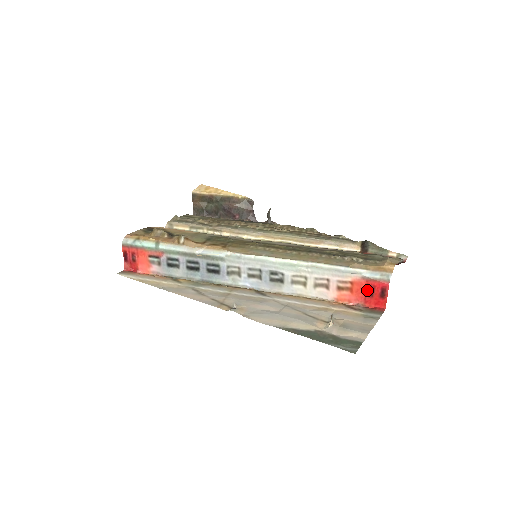
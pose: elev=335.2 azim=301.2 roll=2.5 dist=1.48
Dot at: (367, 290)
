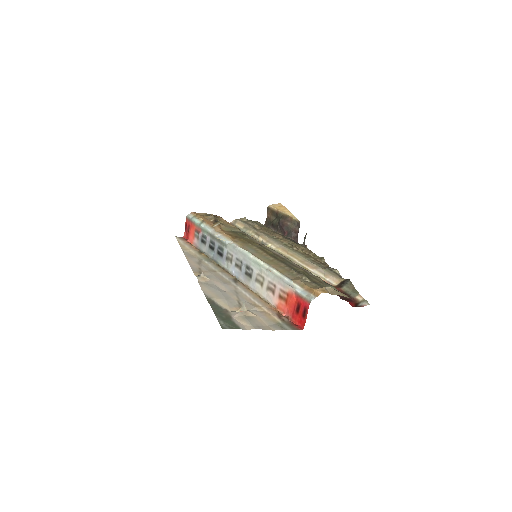
Dot at: (296, 306)
